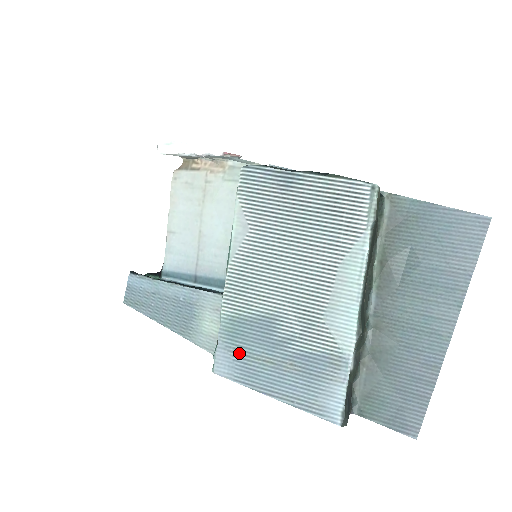
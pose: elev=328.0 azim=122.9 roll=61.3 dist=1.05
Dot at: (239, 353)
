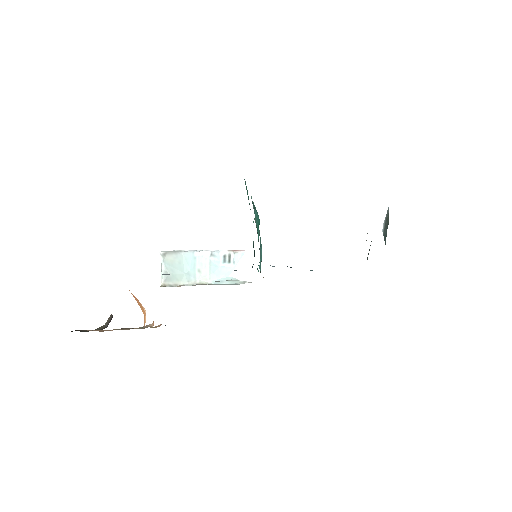
Dot at: occluded
